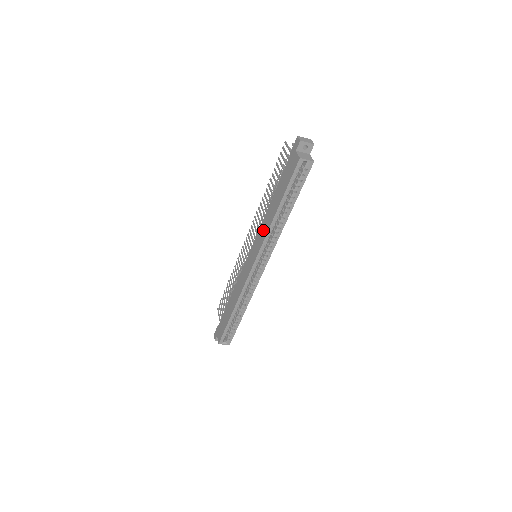
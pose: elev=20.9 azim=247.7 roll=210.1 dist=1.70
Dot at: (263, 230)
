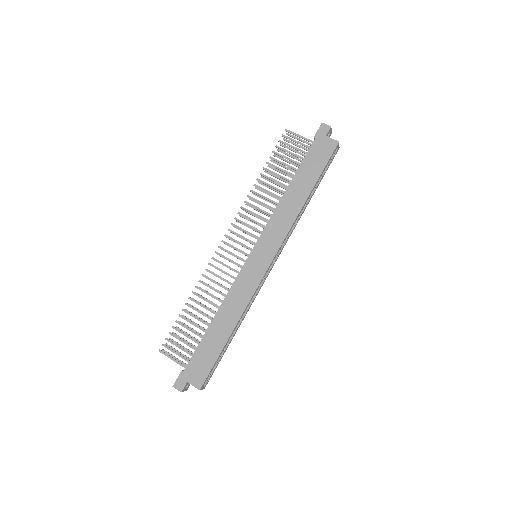
Dot at: (282, 220)
